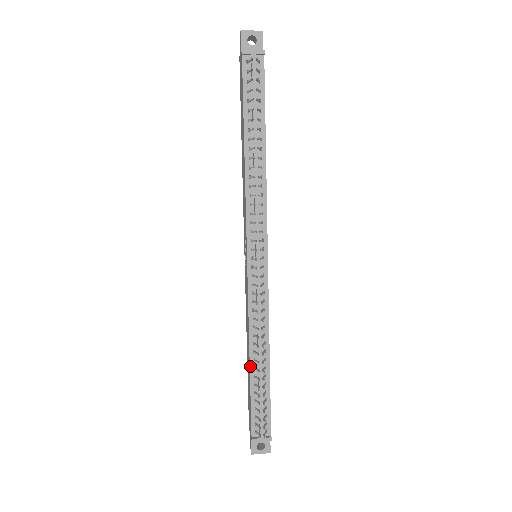
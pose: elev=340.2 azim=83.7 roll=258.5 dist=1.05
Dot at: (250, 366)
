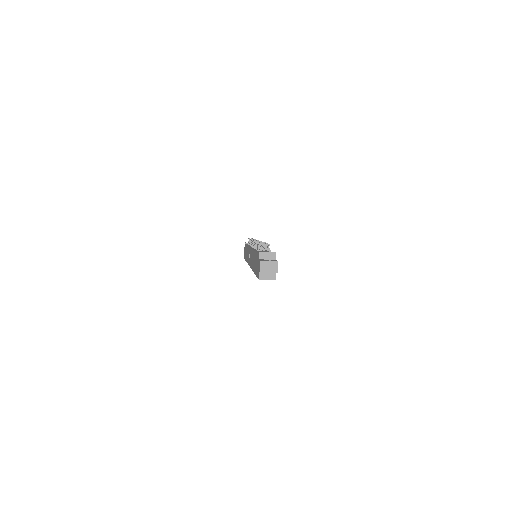
Dot at: occluded
